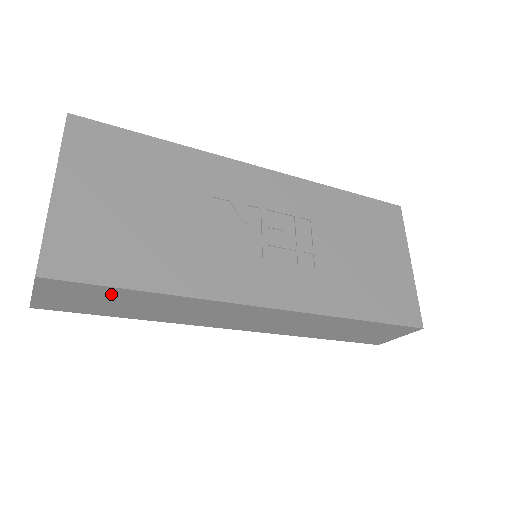
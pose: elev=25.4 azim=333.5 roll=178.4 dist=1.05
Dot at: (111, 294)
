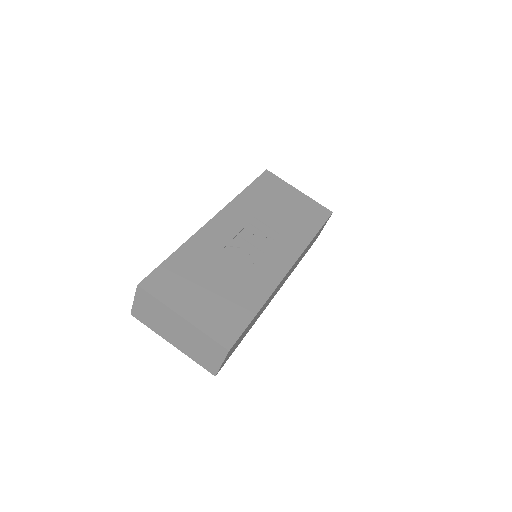
Dot at: (246, 329)
